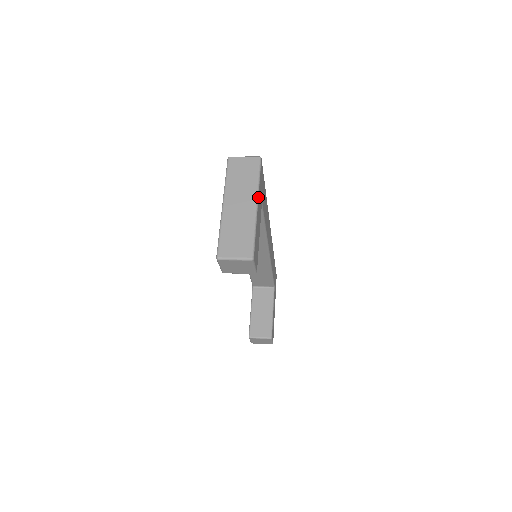
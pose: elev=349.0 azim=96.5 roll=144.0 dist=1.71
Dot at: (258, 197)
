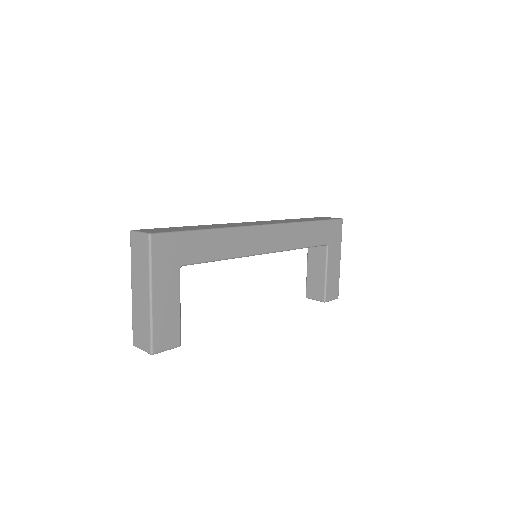
Dot at: (151, 286)
